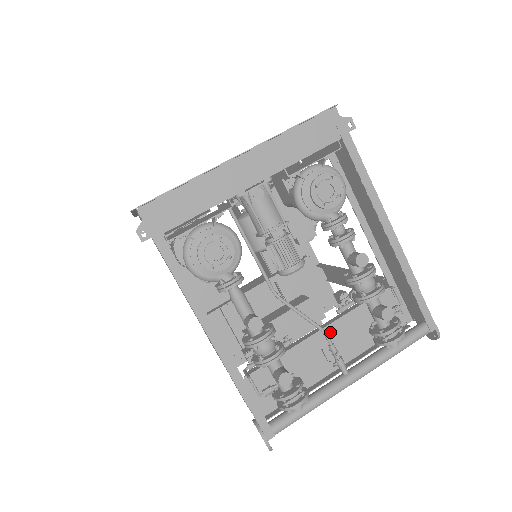
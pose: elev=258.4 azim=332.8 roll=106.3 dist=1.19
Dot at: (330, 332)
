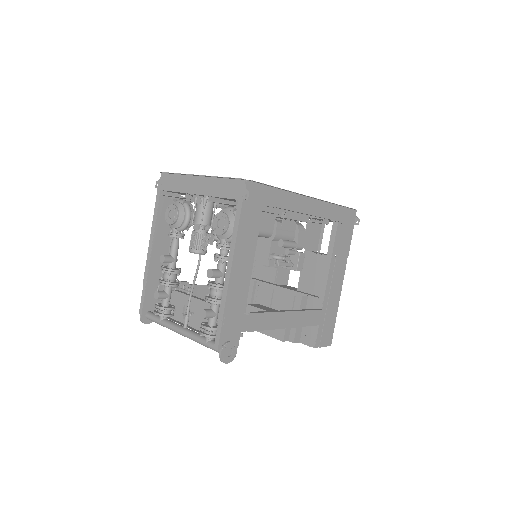
Dot at: (203, 306)
